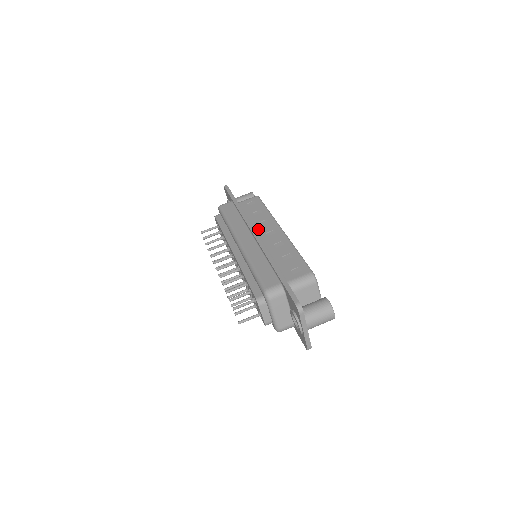
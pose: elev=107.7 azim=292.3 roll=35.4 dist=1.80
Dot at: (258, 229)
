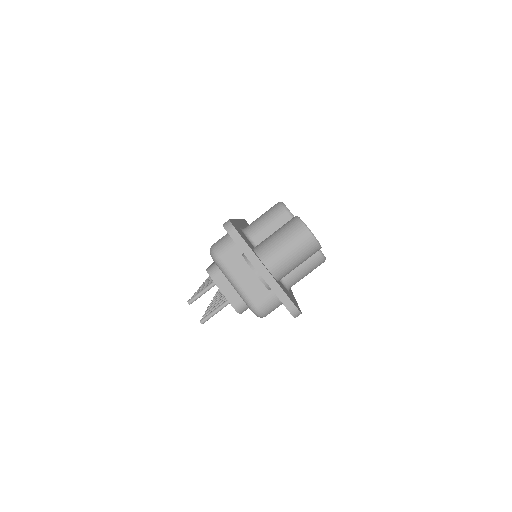
Dot at: occluded
